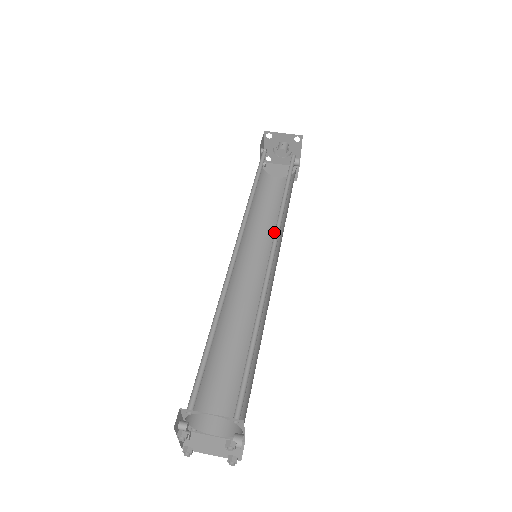
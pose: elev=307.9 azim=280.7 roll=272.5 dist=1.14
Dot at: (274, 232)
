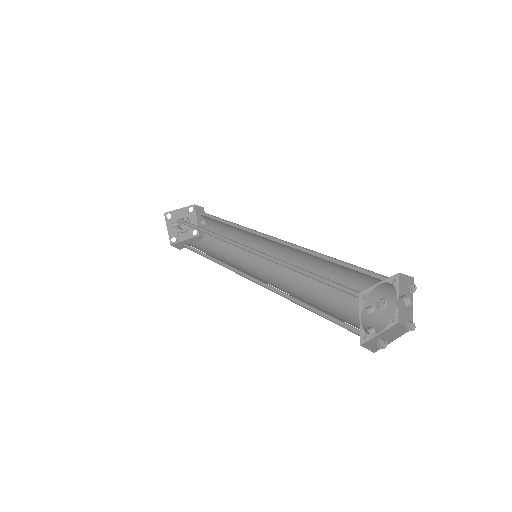
Dot at: (239, 257)
